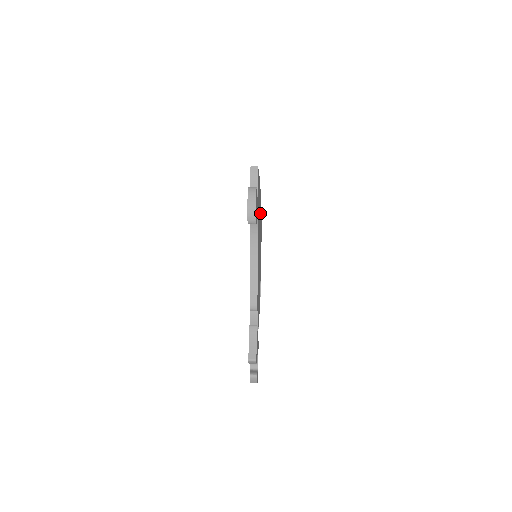
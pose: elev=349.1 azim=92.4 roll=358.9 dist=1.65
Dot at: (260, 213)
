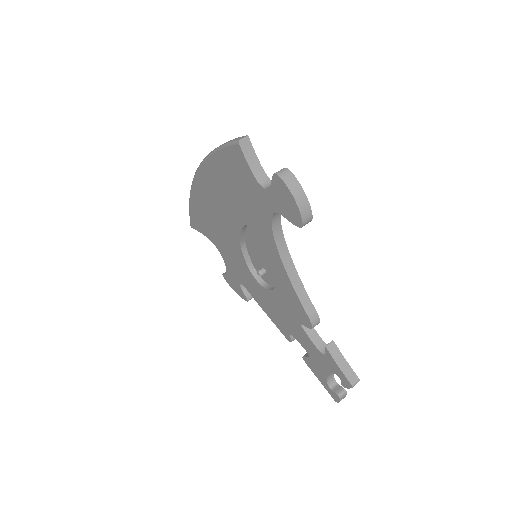
Dot at: occluded
